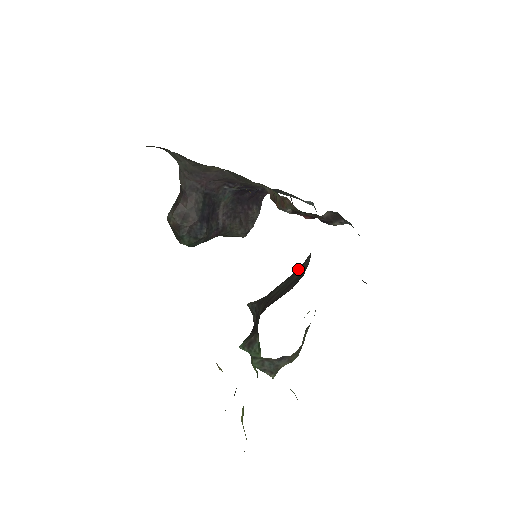
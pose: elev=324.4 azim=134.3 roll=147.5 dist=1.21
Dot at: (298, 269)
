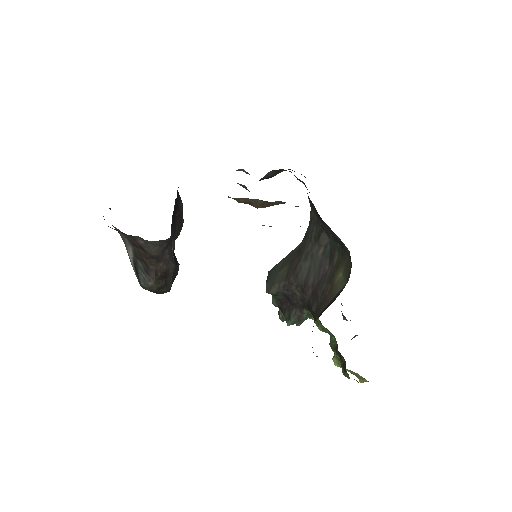
Dot at: (310, 245)
